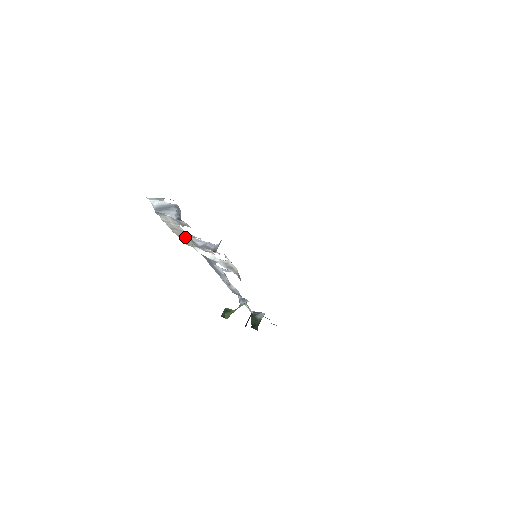
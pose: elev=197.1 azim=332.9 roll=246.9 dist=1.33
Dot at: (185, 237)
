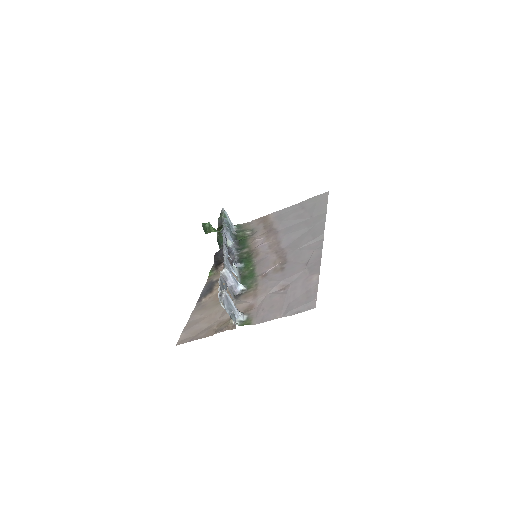
Dot at: (224, 285)
